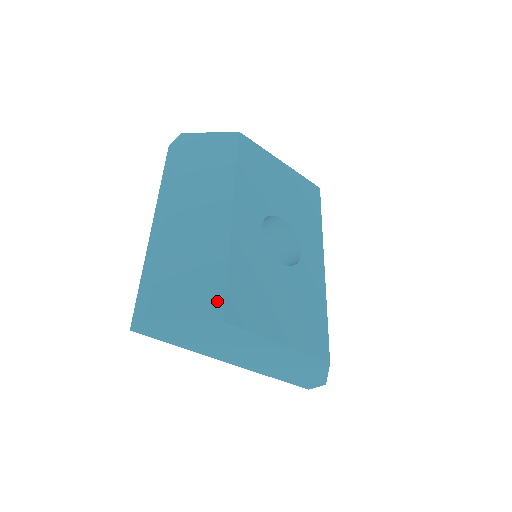
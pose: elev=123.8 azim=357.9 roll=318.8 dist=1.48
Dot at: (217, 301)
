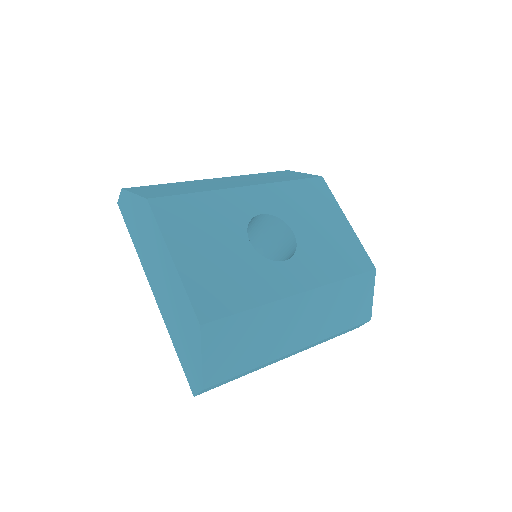
Dot at: (162, 195)
